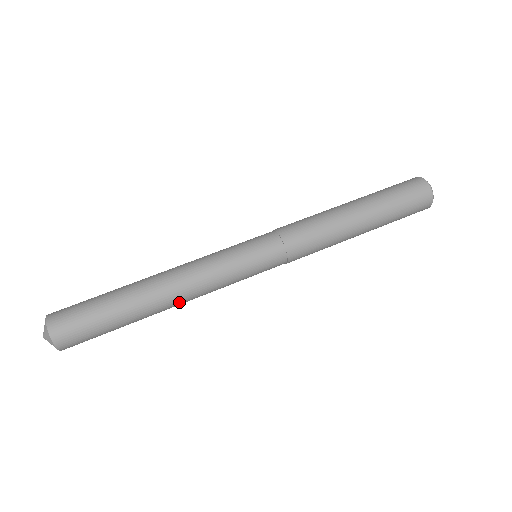
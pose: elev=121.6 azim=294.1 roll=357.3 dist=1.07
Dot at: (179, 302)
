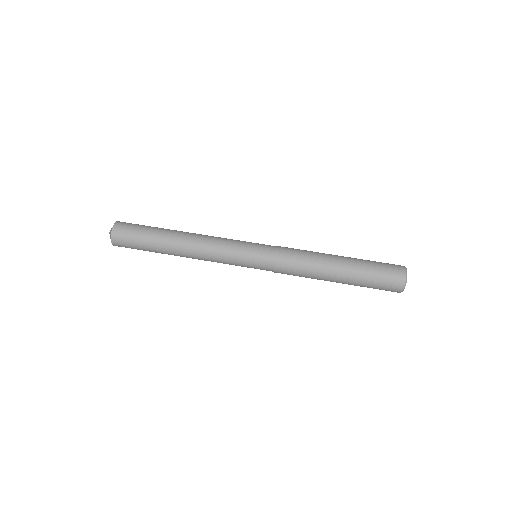
Dot at: (191, 252)
